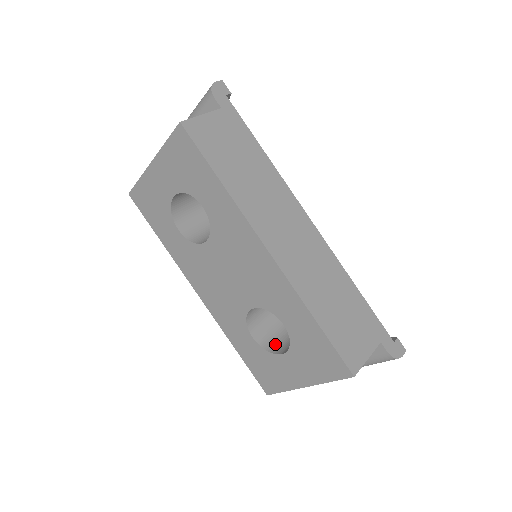
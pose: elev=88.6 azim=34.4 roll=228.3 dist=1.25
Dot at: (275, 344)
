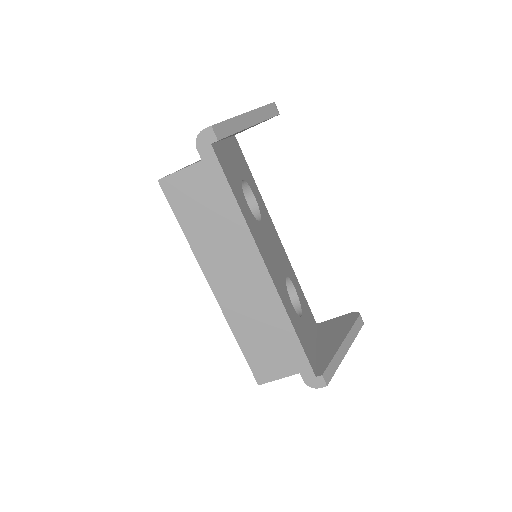
Dot at: occluded
